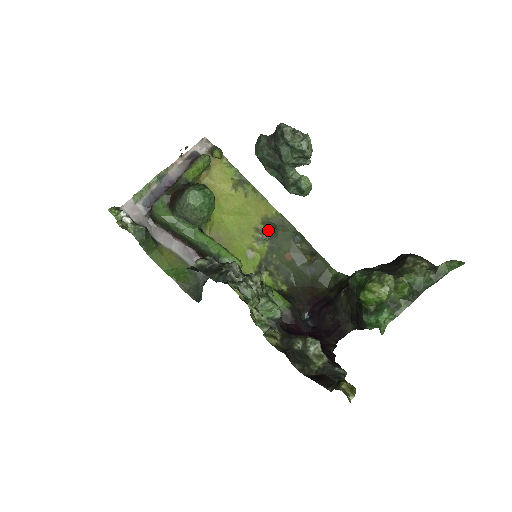
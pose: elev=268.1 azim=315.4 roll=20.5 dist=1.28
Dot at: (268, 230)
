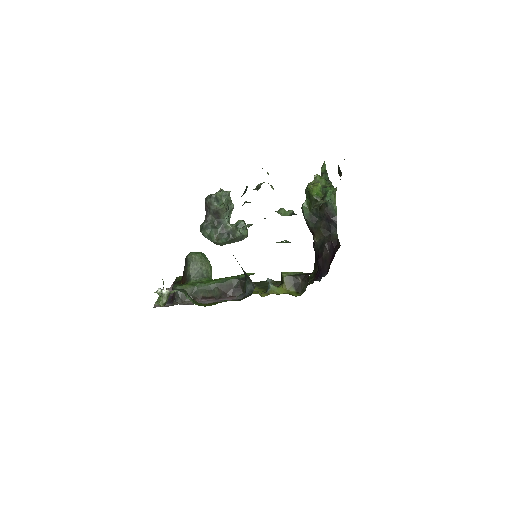
Dot at: occluded
